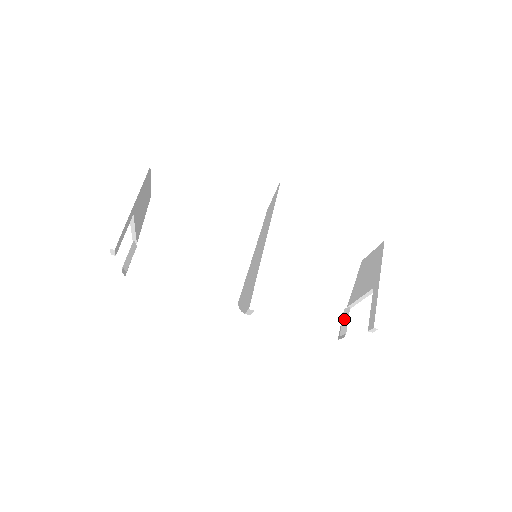
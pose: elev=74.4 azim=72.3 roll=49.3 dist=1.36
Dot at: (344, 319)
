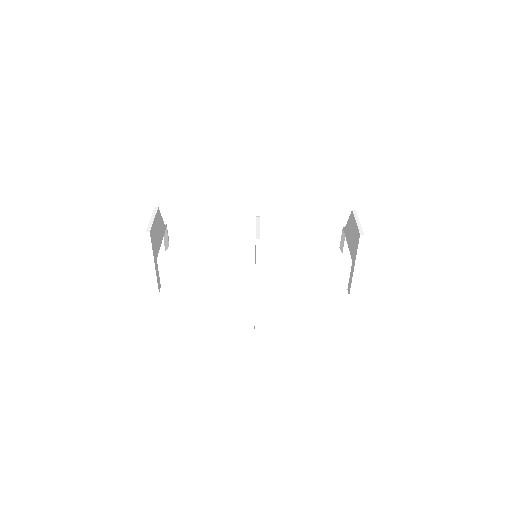
Dot at: (342, 239)
